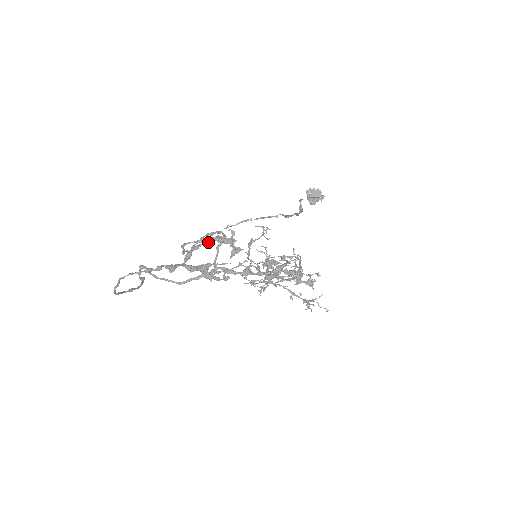
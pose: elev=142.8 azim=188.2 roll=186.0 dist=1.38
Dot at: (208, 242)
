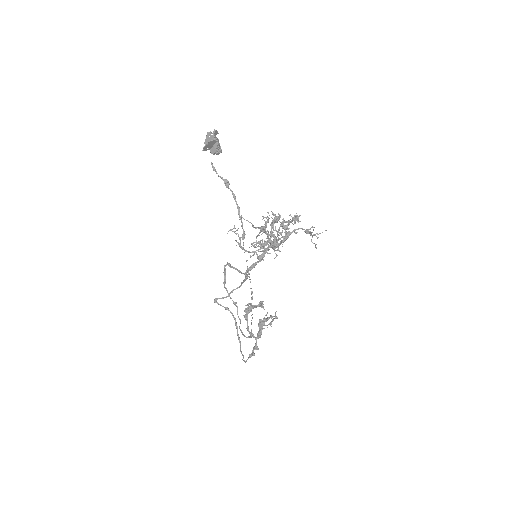
Dot at: occluded
